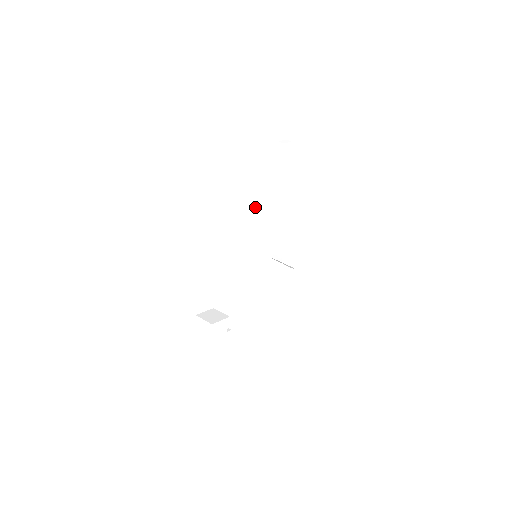
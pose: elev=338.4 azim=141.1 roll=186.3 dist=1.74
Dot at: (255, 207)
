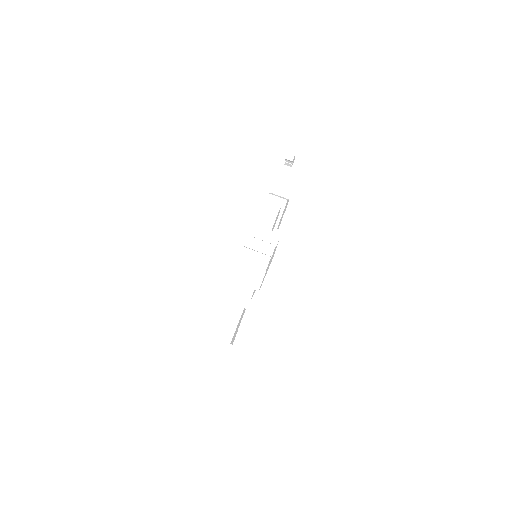
Dot at: (278, 197)
